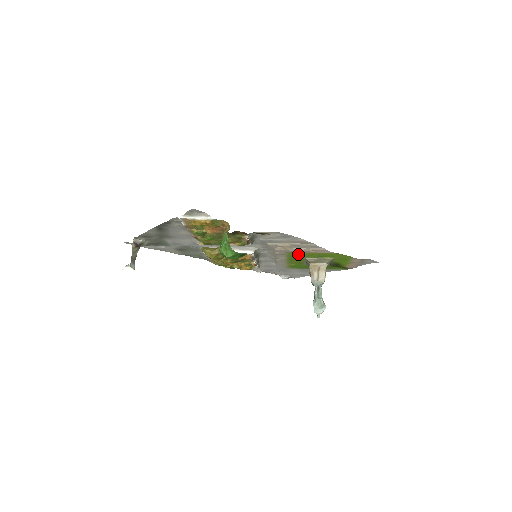
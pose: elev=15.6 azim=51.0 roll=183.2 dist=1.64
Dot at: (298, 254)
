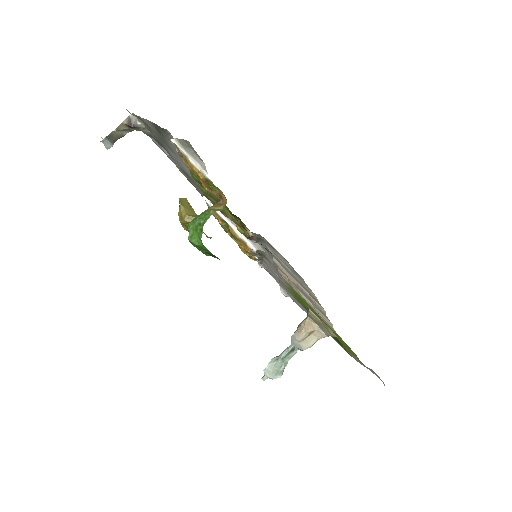
Dot at: (302, 298)
